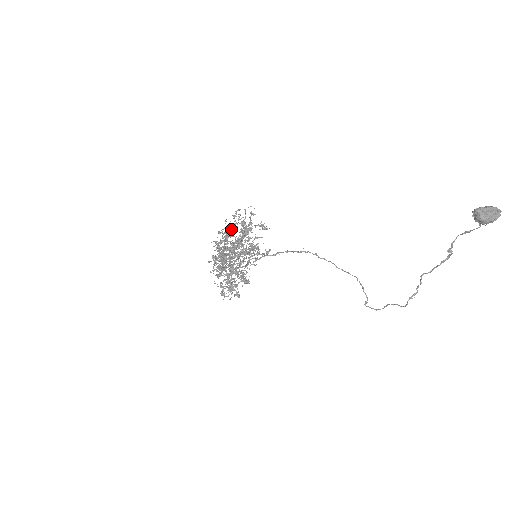
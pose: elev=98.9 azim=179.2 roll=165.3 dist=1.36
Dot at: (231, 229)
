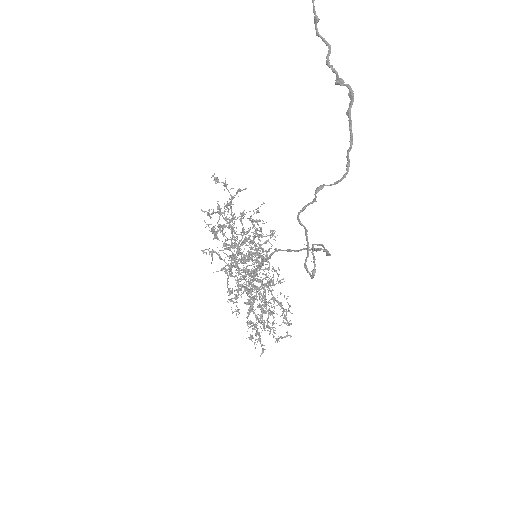
Dot at: occluded
